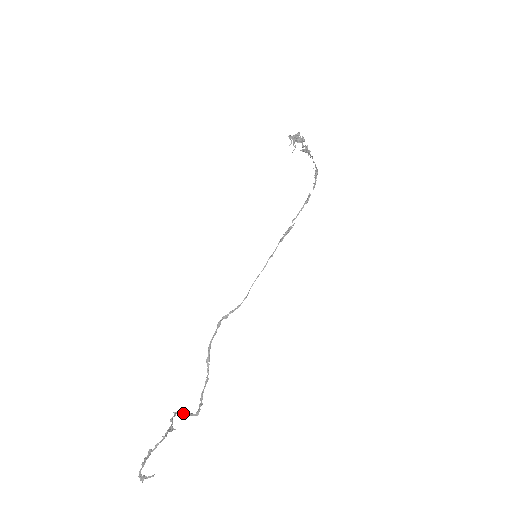
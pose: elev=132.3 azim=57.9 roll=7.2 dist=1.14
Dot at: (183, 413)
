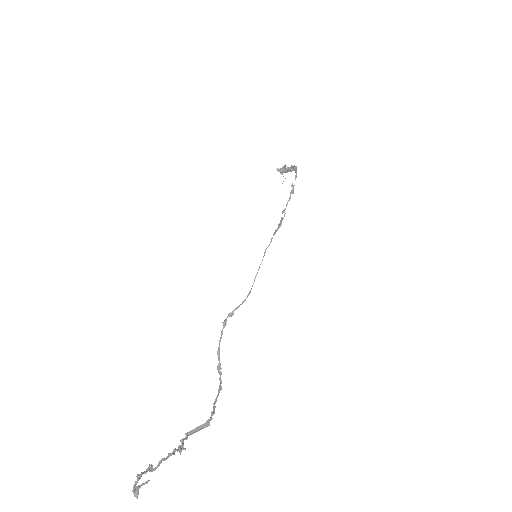
Dot at: (195, 430)
